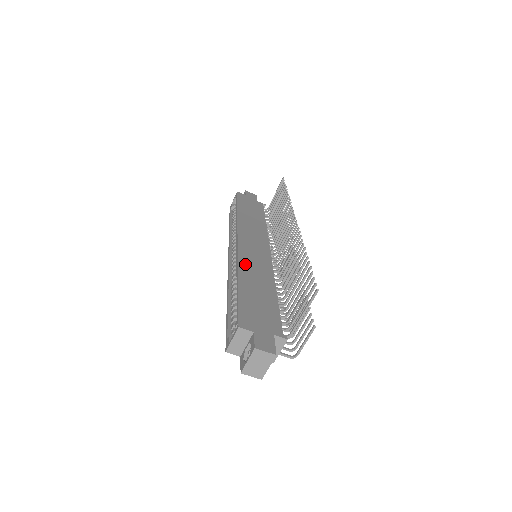
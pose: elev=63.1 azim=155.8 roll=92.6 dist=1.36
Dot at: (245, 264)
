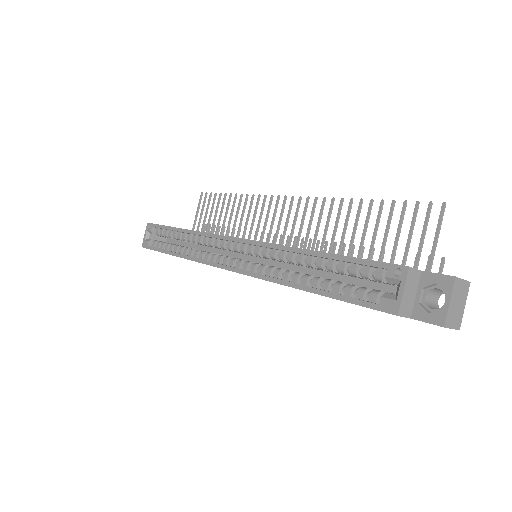
Dot at: occluded
